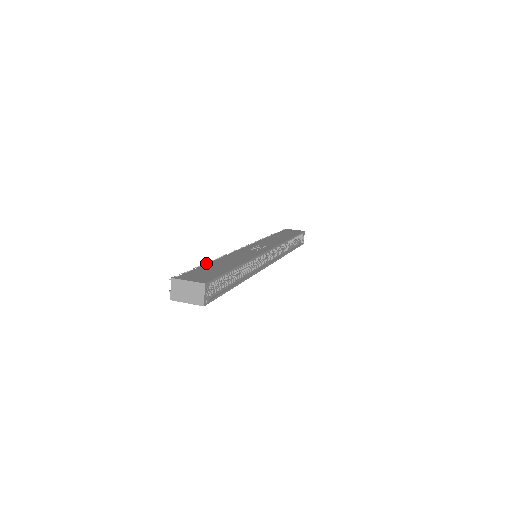
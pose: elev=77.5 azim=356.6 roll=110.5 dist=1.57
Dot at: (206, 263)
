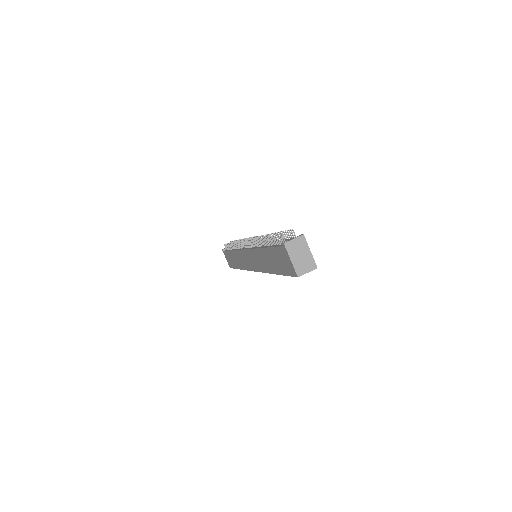
Dot at: occluded
